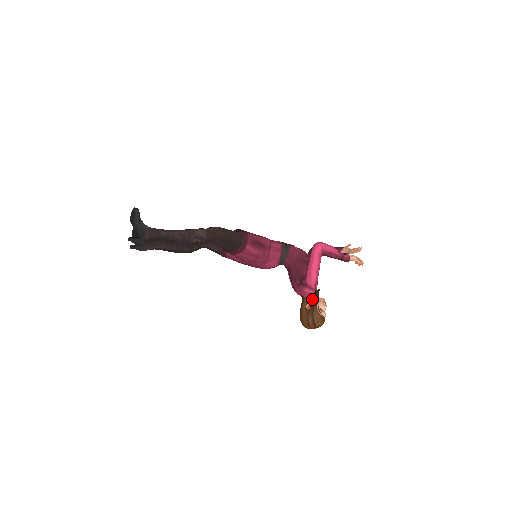
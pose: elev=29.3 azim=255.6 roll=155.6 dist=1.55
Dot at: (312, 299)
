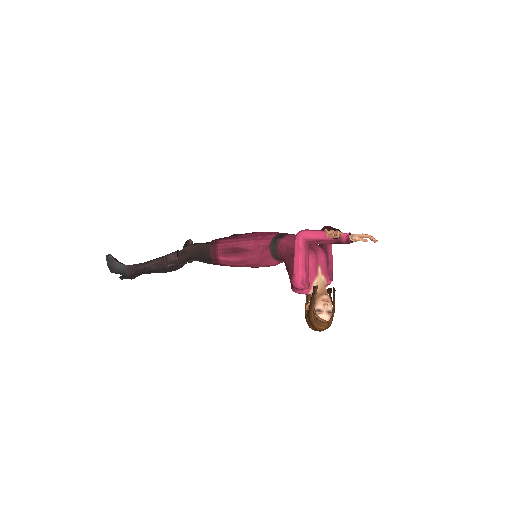
Dot at: (311, 298)
